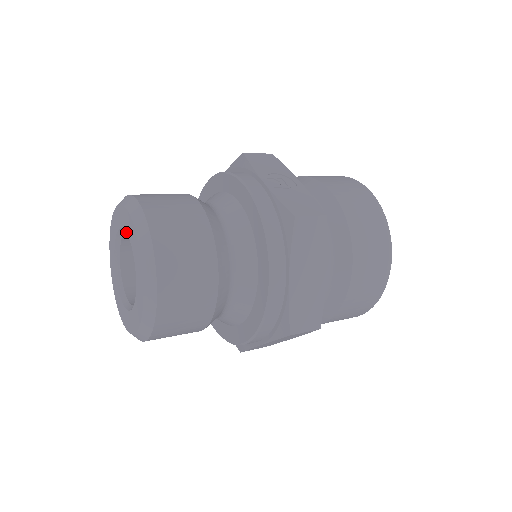
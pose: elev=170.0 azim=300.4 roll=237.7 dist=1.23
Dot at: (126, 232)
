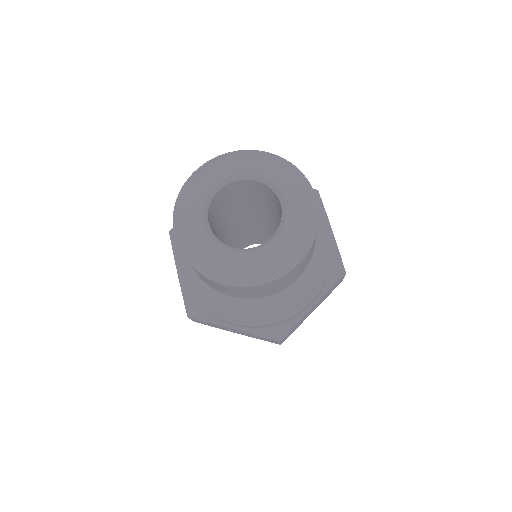
Dot at: (247, 173)
